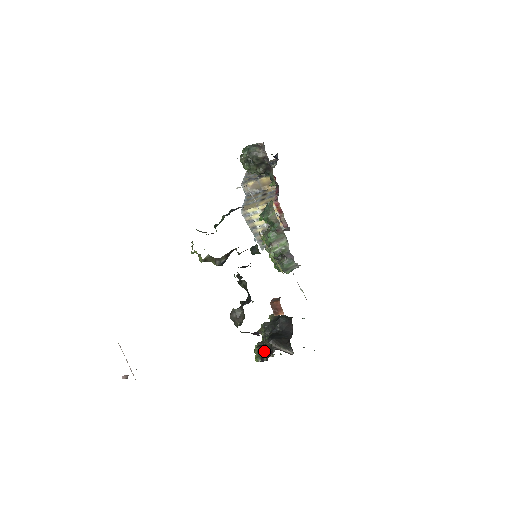
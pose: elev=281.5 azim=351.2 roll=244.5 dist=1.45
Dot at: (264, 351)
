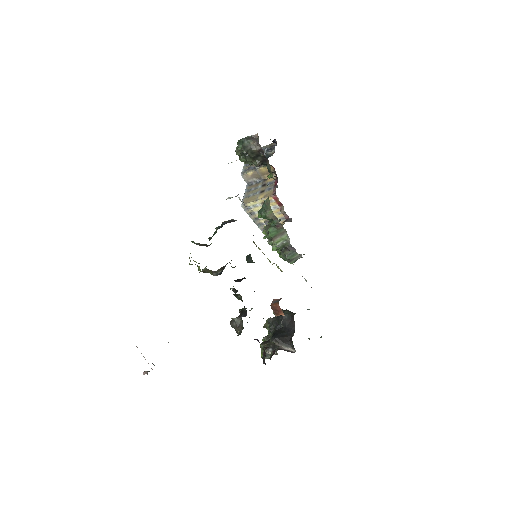
Dot at: (265, 355)
